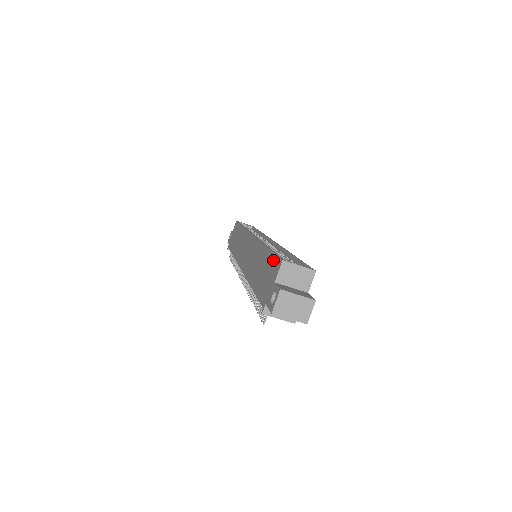
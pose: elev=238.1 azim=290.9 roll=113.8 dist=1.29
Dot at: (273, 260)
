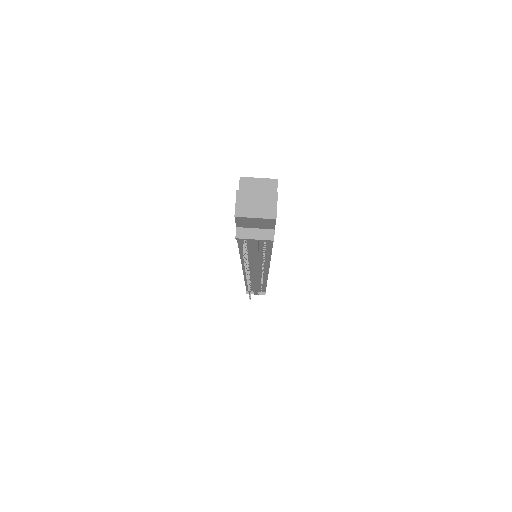
Dot at: occluded
